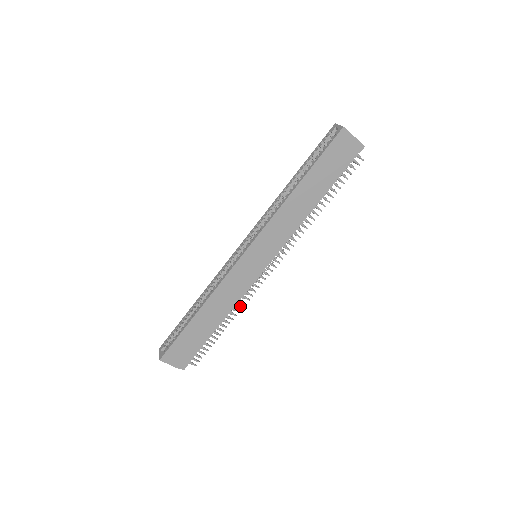
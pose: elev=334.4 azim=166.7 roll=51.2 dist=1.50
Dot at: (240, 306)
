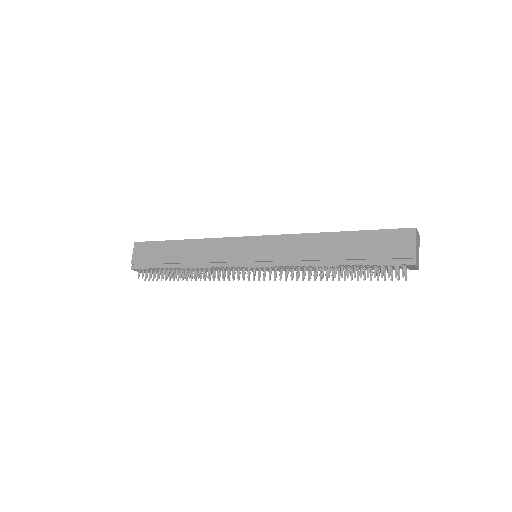
Dot at: (204, 274)
